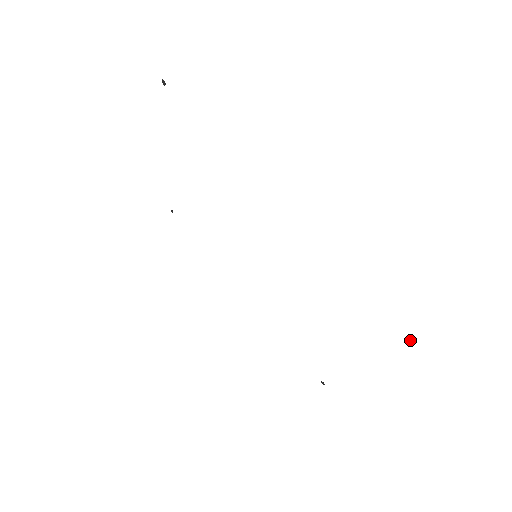
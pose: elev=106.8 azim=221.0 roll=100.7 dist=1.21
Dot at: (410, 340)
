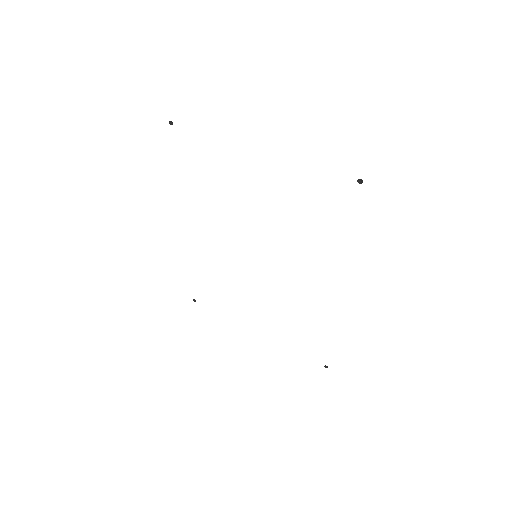
Dot at: (325, 367)
